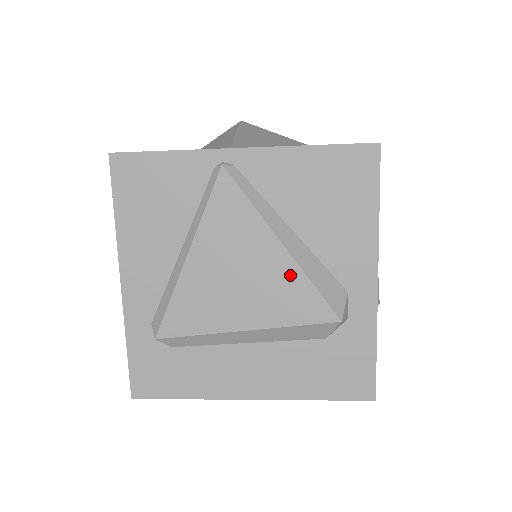
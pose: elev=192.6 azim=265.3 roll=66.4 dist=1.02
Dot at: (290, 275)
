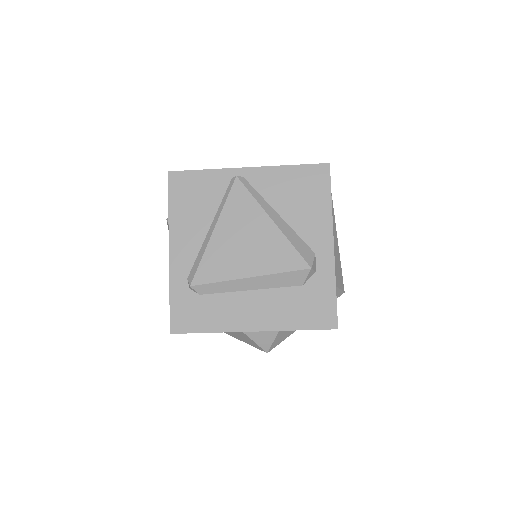
Dot at: (278, 240)
